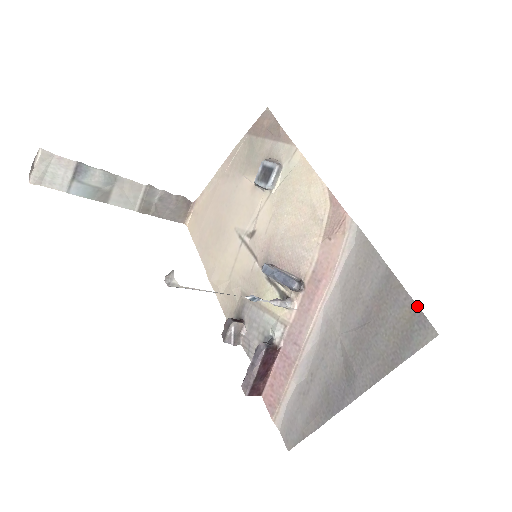
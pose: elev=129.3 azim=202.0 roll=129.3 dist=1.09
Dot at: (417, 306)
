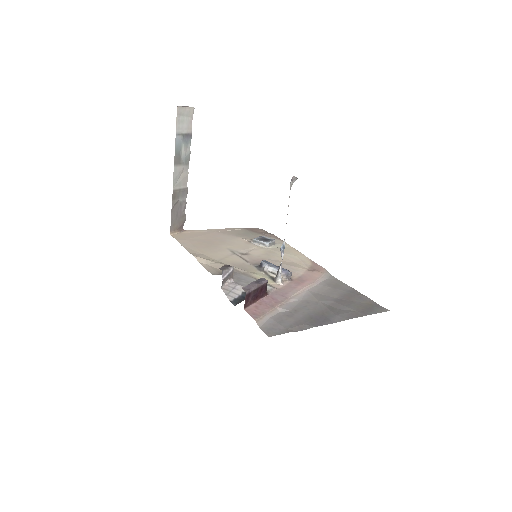
Dot at: (374, 302)
